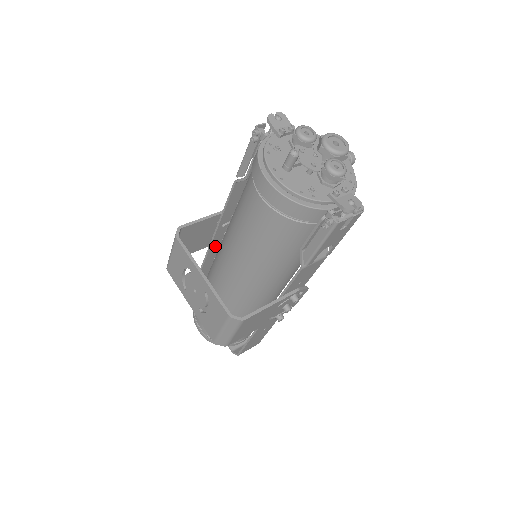
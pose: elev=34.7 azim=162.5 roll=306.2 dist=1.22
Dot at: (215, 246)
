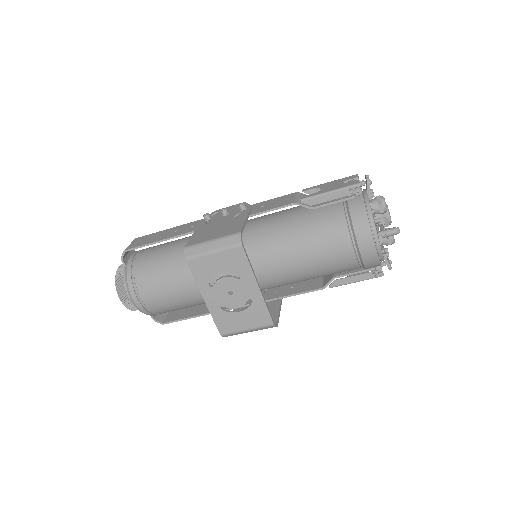
Dot at: occluded
